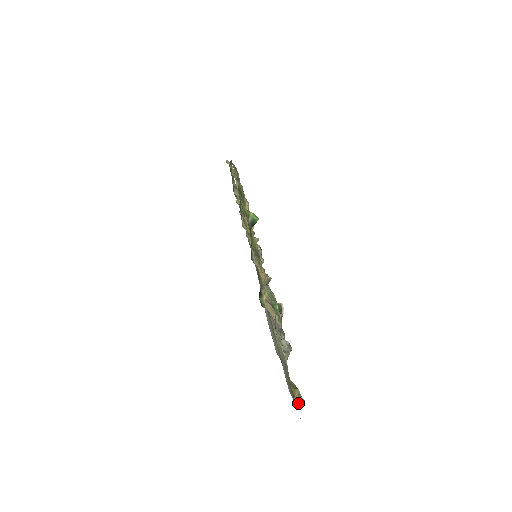
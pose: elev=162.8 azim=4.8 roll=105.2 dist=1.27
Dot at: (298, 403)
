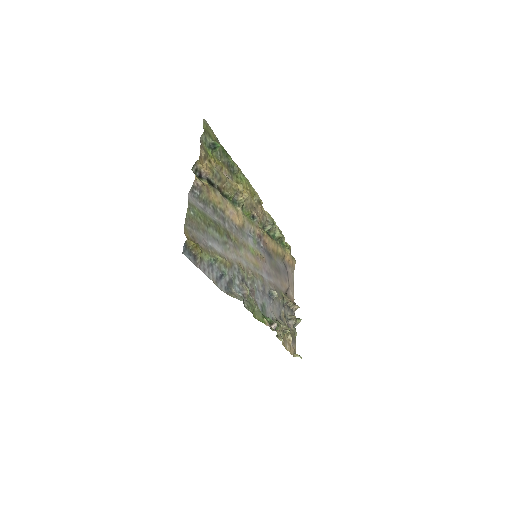
Dot at: (187, 237)
